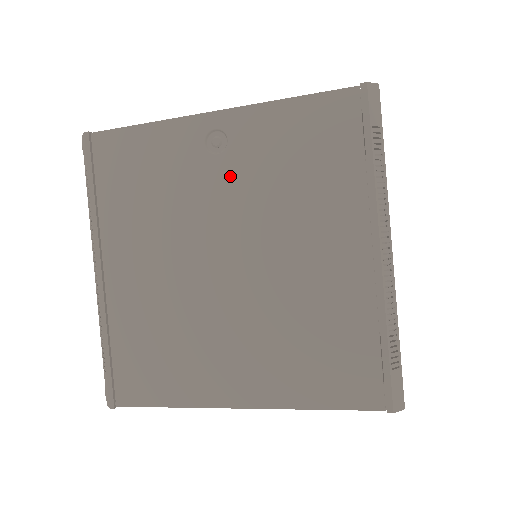
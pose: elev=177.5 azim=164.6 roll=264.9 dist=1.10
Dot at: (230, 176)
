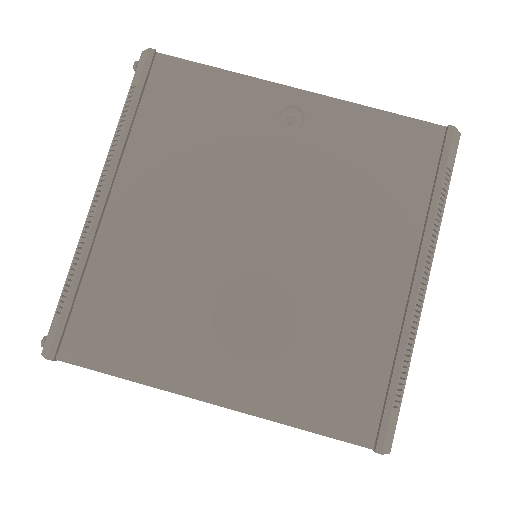
Dot at: (294, 156)
